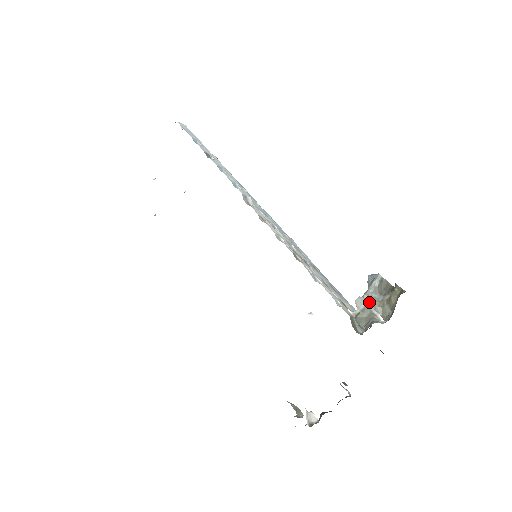
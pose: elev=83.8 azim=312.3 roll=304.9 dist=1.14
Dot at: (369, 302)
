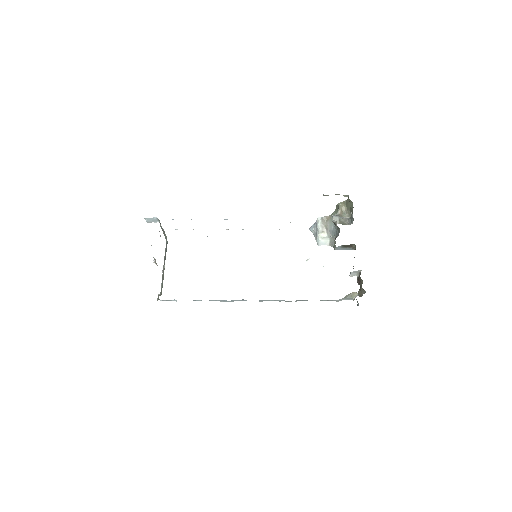
Dot at: (338, 216)
